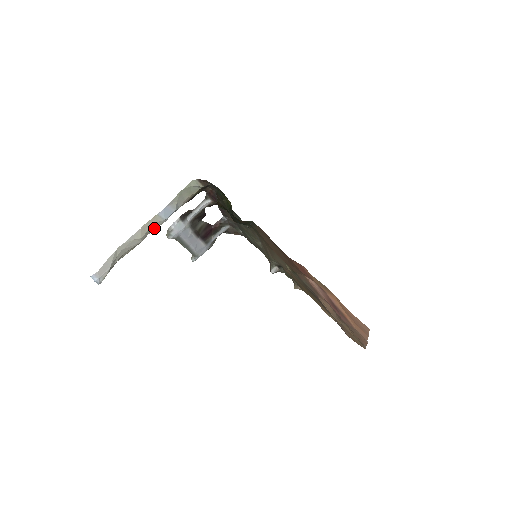
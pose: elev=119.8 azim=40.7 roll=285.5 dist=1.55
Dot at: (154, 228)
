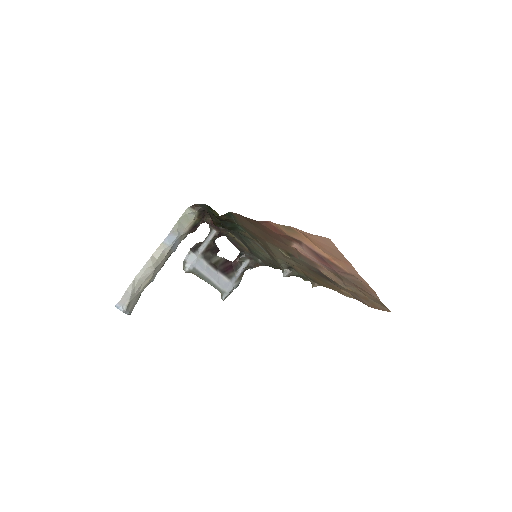
Dot at: (163, 256)
